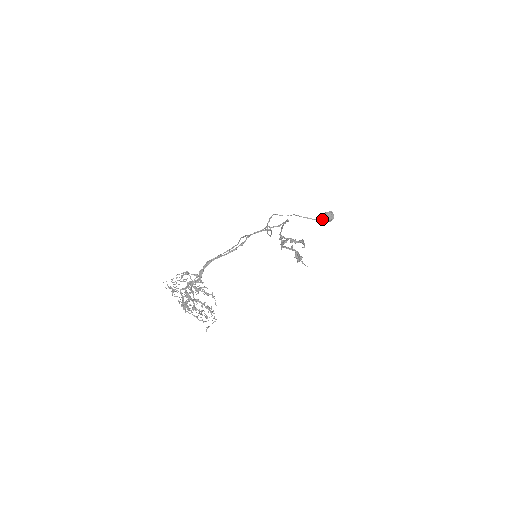
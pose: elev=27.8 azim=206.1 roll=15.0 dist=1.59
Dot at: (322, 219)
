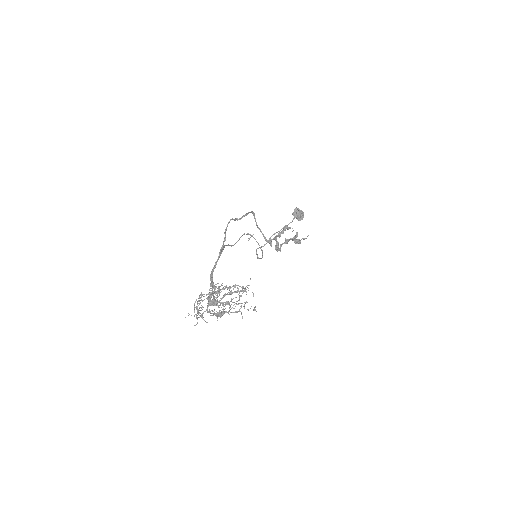
Dot at: (294, 218)
